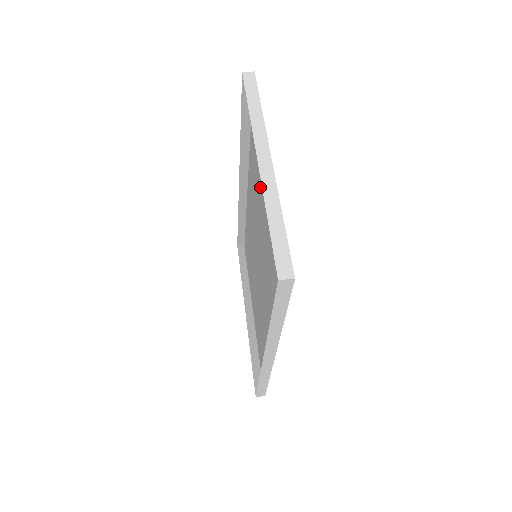
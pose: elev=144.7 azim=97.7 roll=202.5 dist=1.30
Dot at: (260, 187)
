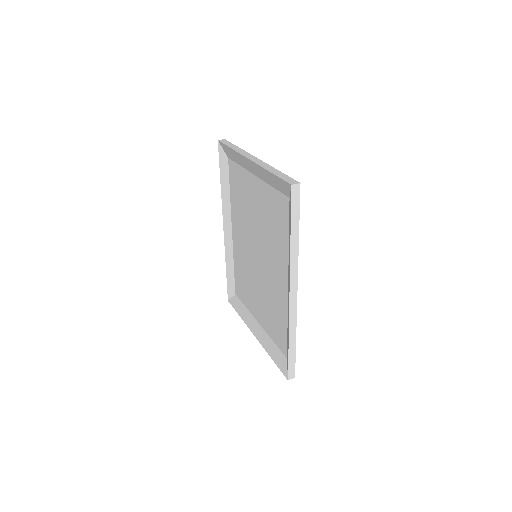
Dot at: (250, 193)
